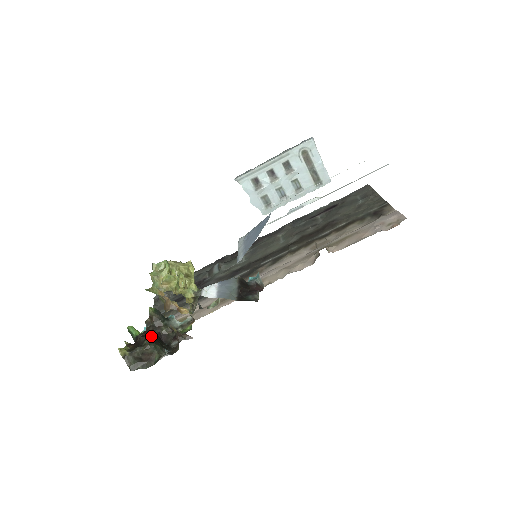
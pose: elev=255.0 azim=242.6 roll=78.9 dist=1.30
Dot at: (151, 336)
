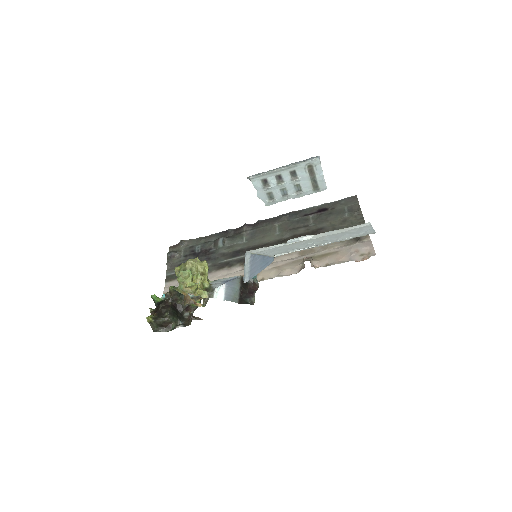
Dot at: (170, 308)
